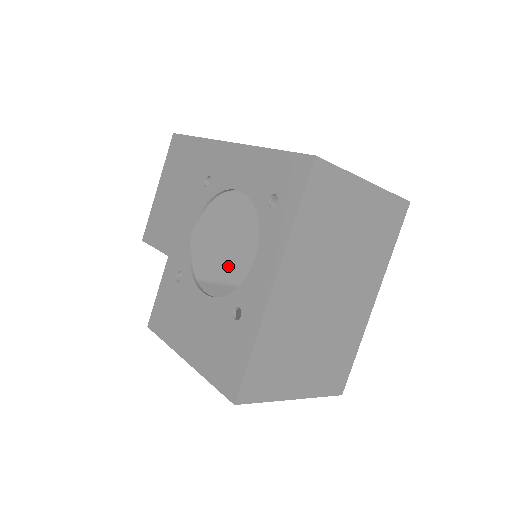
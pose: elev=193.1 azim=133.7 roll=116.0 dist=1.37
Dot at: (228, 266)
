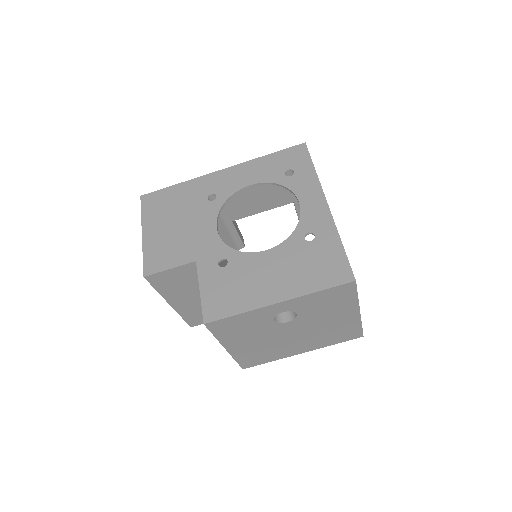
Dot at: occluded
